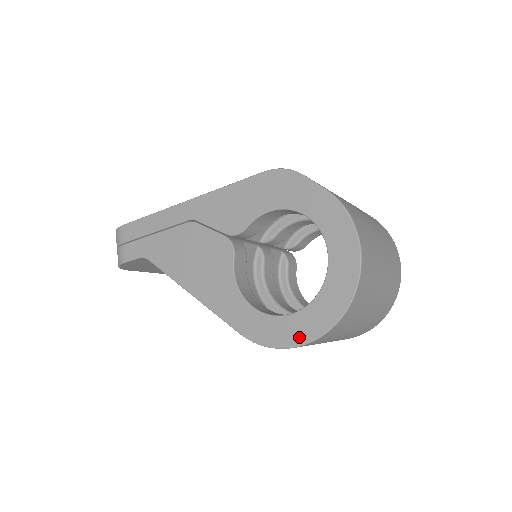
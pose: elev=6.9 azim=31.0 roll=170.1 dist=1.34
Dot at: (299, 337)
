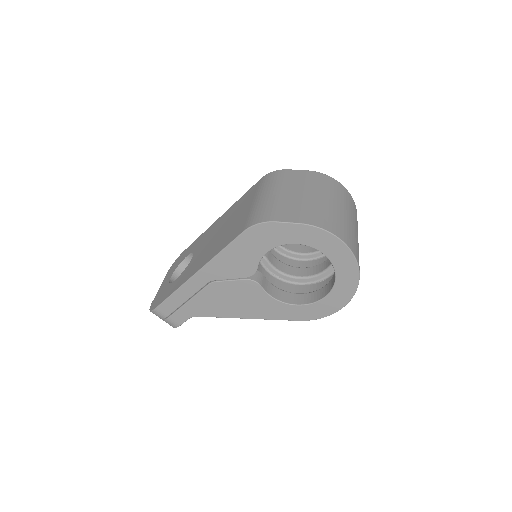
Dot at: (339, 305)
